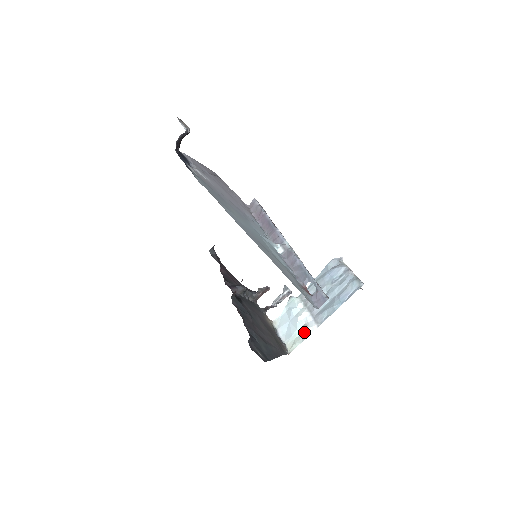
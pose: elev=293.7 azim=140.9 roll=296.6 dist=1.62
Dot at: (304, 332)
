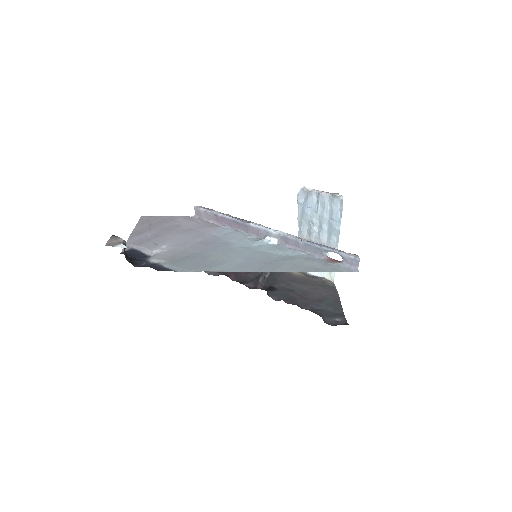
Dot at: occluded
